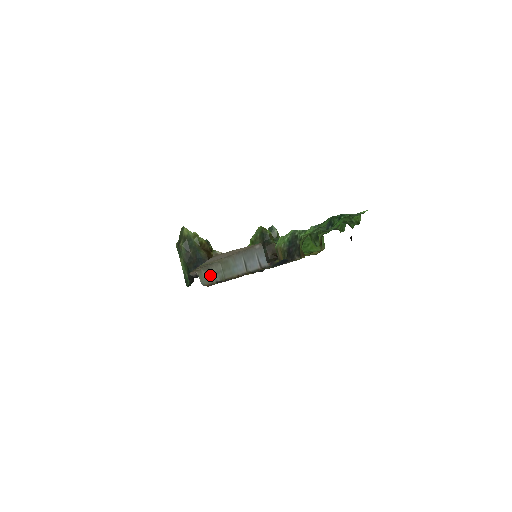
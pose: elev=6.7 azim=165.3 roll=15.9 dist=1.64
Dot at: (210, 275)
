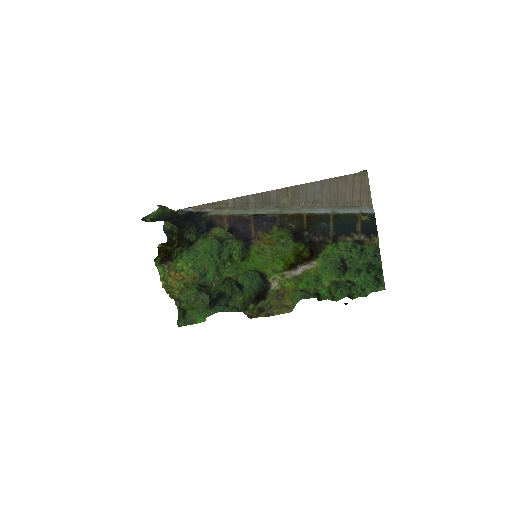
Dot at: (246, 211)
